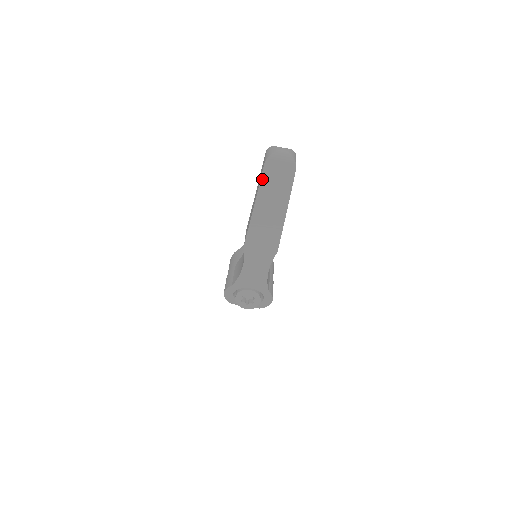
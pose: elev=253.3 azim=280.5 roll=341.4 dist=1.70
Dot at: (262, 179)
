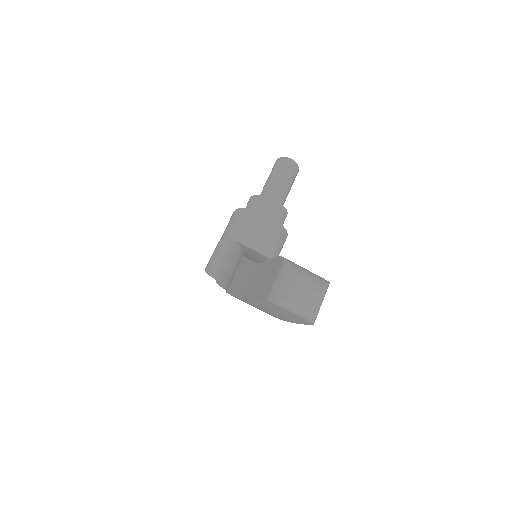
Dot at: (258, 301)
